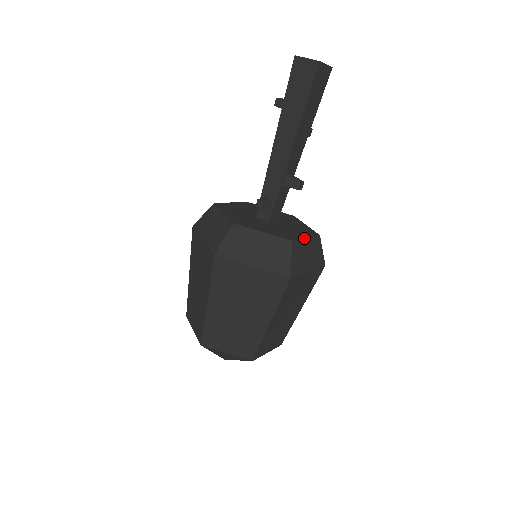
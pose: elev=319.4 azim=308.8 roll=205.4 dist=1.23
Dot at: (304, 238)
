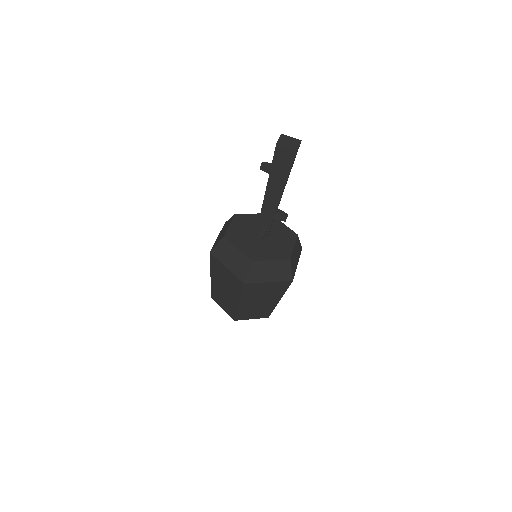
Dot at: (293, 249)
